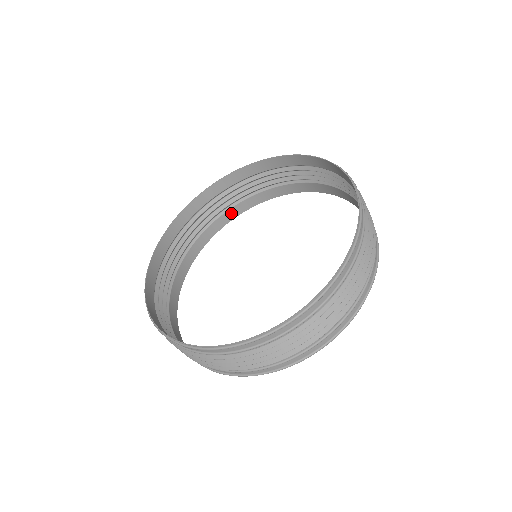
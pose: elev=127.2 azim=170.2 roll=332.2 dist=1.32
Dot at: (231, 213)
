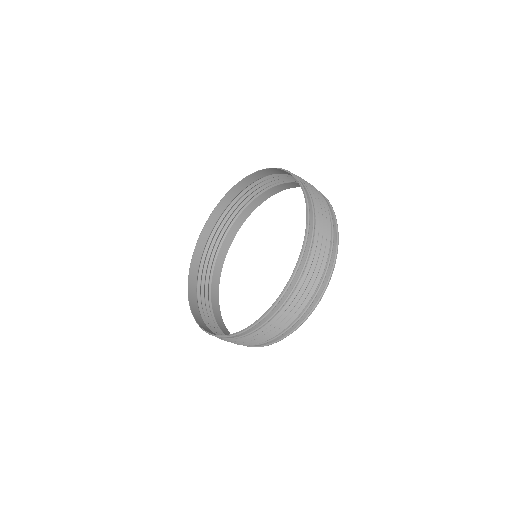
Dot at: (278, 188)
